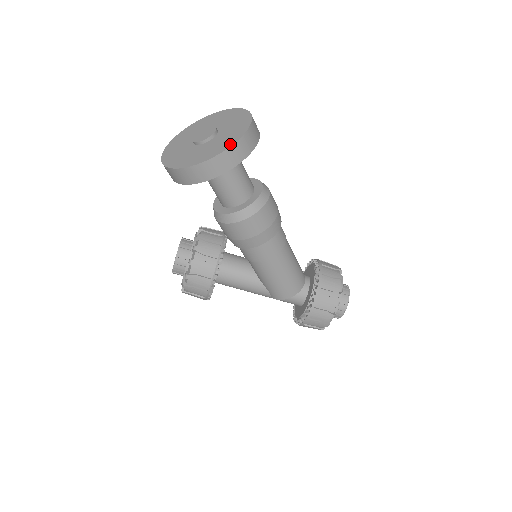
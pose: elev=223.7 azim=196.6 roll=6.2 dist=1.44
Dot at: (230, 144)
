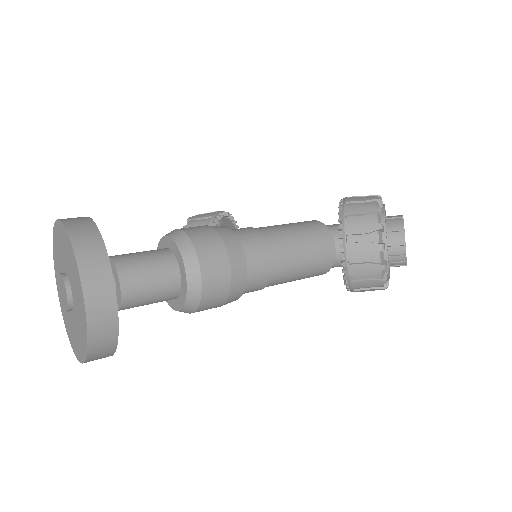
Dot at: (85, 348)
